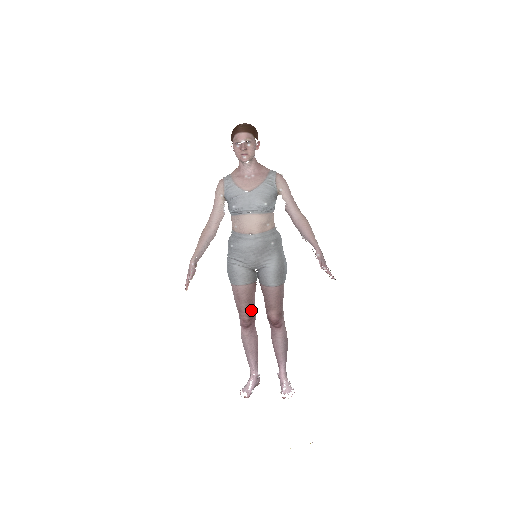
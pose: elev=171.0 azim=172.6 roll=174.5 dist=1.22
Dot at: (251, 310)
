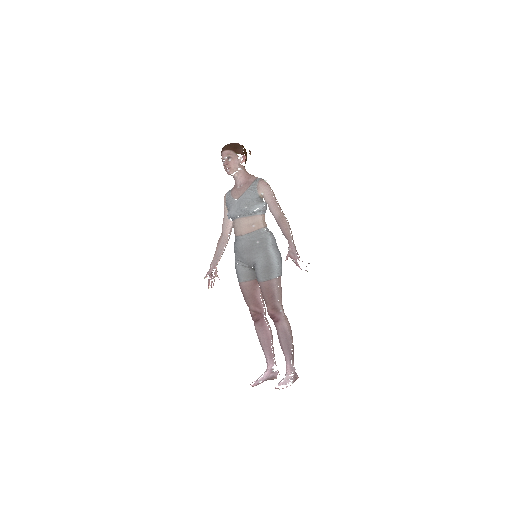
Dot at: (256, 305)
